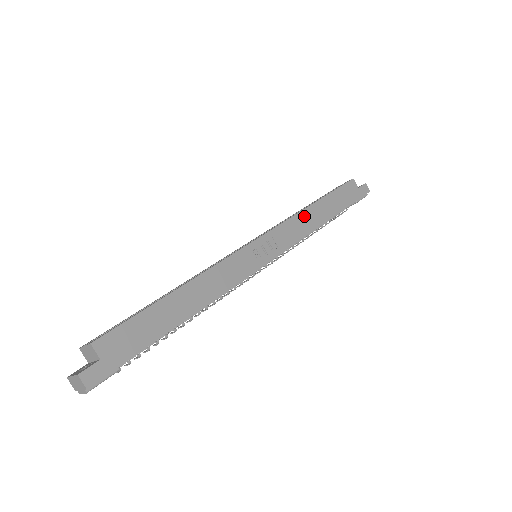
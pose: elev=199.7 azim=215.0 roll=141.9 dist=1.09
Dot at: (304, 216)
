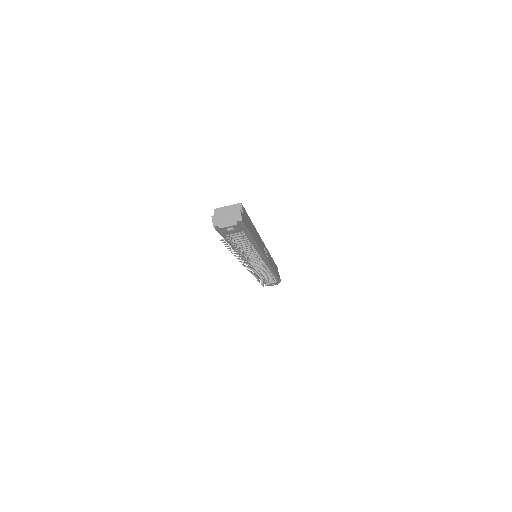
Dot at: (271, 258)
